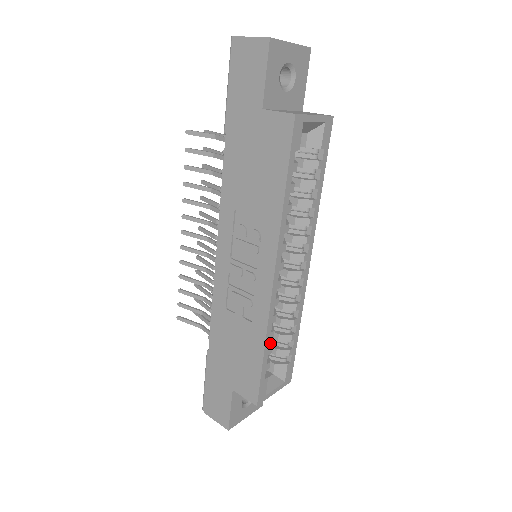
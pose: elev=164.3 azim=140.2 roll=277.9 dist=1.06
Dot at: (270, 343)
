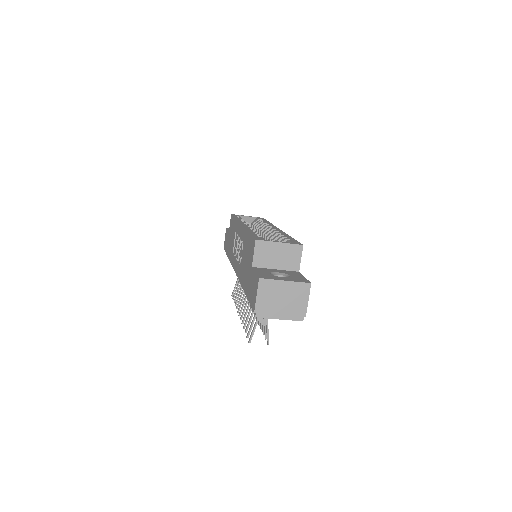
Dot at: occluded
